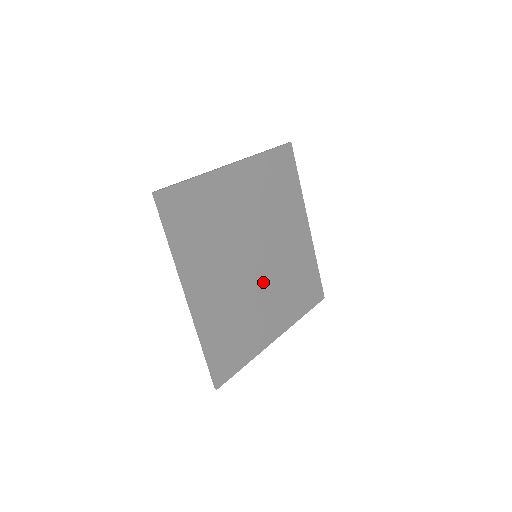
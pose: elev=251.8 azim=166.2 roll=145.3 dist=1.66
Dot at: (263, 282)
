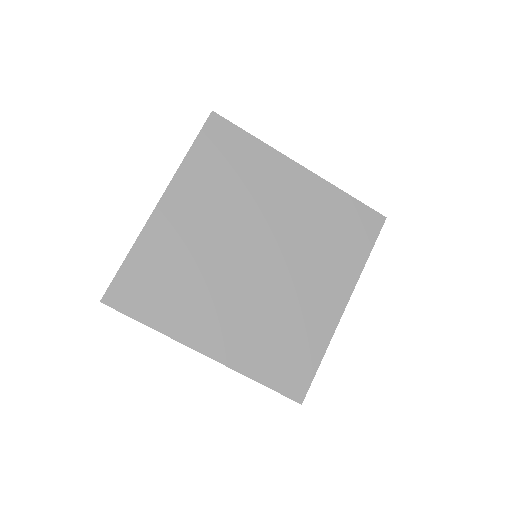
Dot at: (284, 272)
